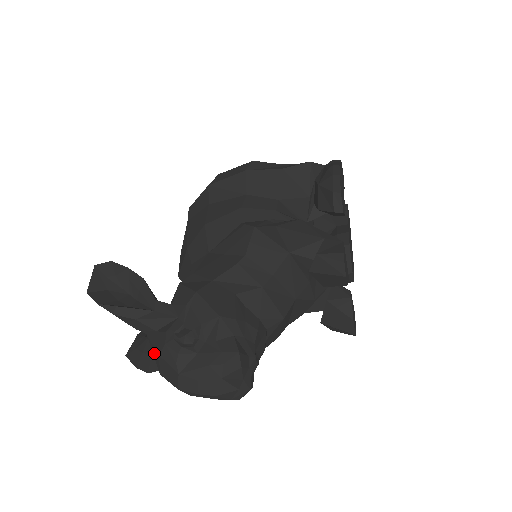
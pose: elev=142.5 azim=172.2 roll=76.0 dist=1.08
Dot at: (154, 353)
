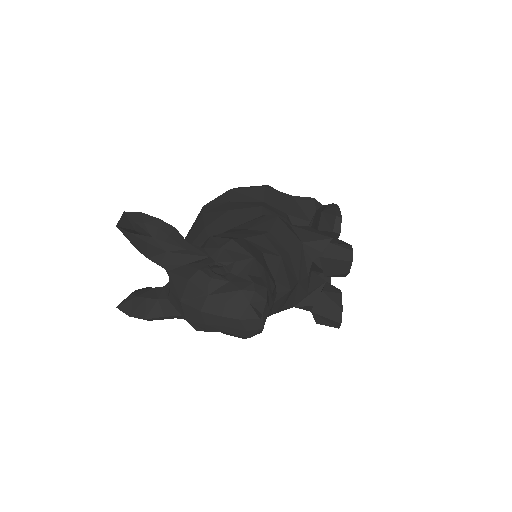
Dot at: (178, 283)
